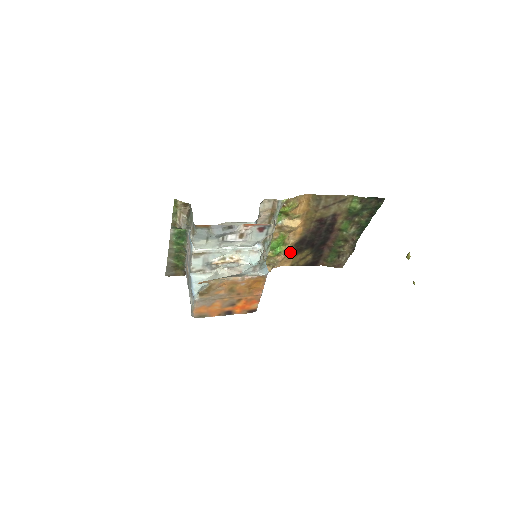
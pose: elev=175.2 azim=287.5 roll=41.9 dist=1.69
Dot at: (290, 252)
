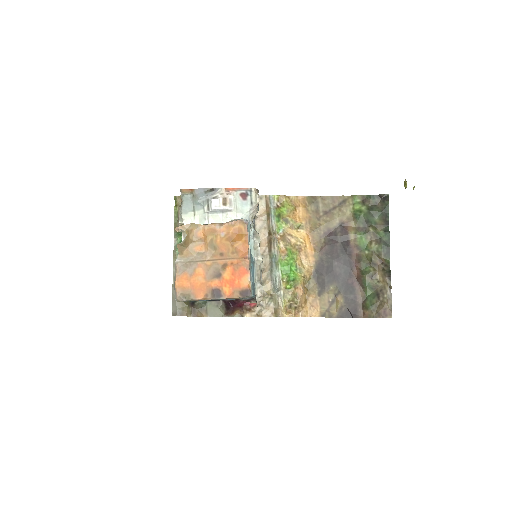
Dot at: (312, 289)
